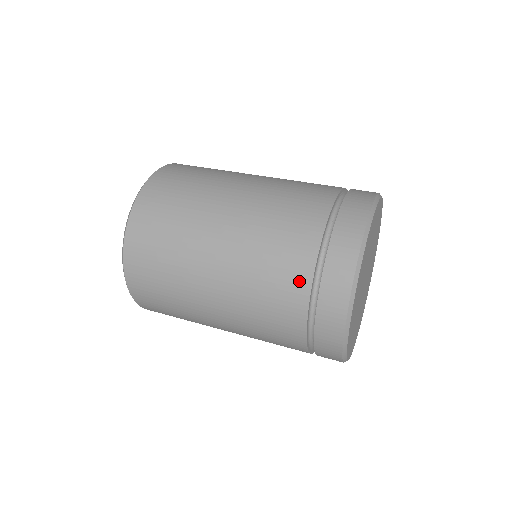
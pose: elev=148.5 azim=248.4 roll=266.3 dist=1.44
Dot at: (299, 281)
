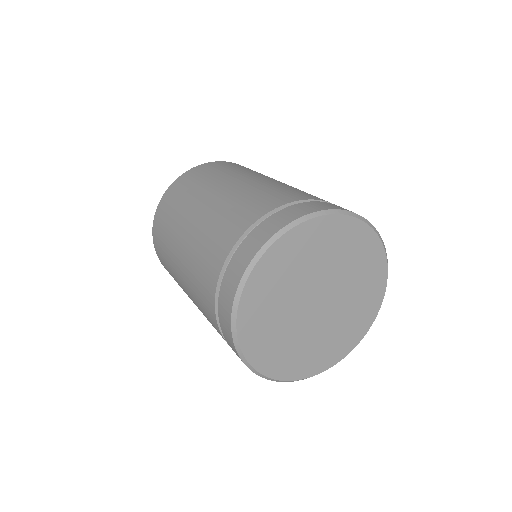
Dot at: (217, 329)
